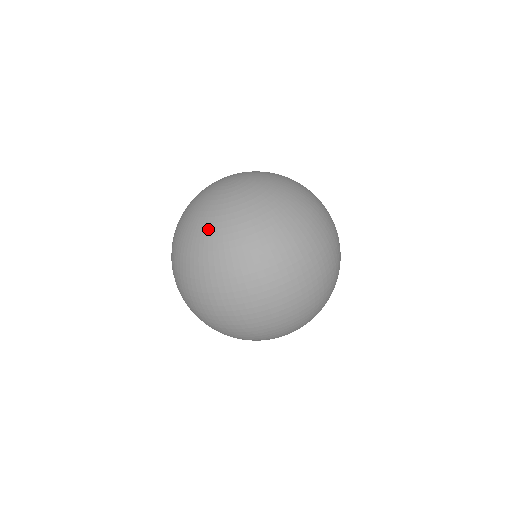
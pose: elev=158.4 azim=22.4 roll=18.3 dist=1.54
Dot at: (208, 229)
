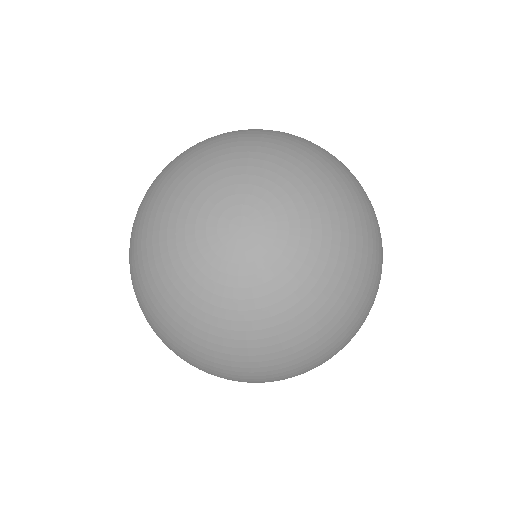
Dot at: (228, 338)
